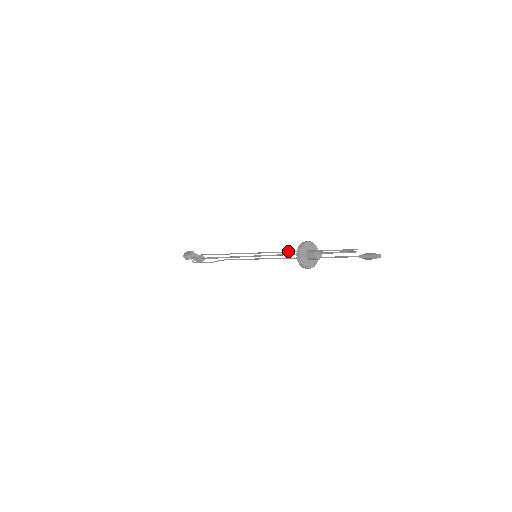
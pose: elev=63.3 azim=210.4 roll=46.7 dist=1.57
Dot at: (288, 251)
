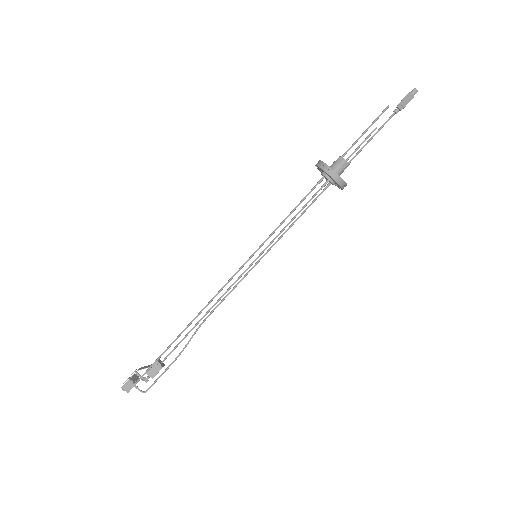
Dot at: (301, 200)
